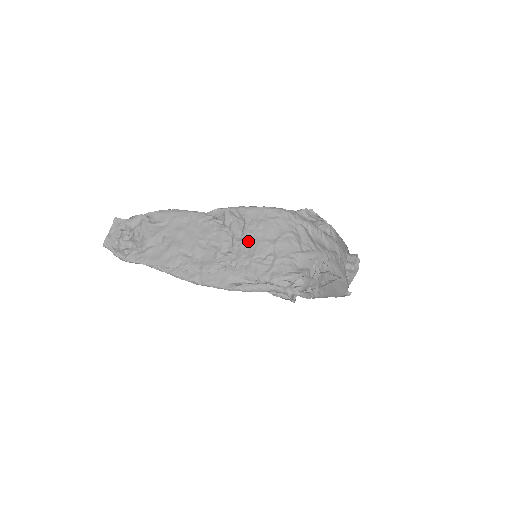
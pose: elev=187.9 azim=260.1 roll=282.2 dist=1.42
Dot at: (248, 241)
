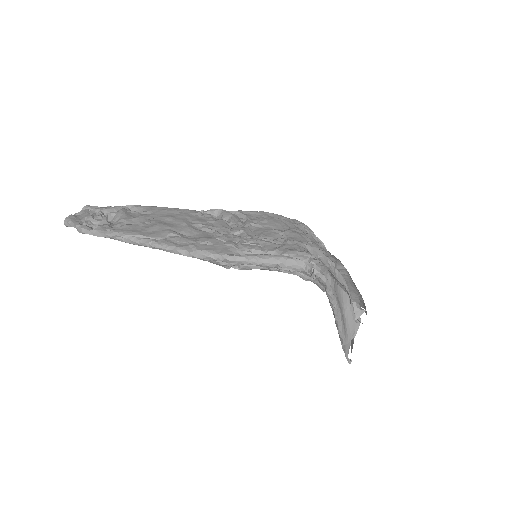
Dot at: (252, 229)
